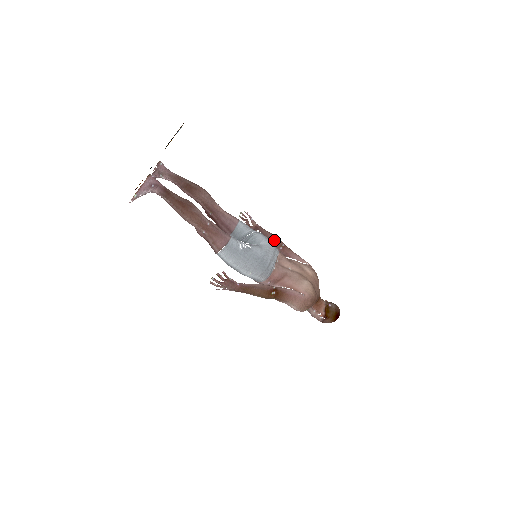
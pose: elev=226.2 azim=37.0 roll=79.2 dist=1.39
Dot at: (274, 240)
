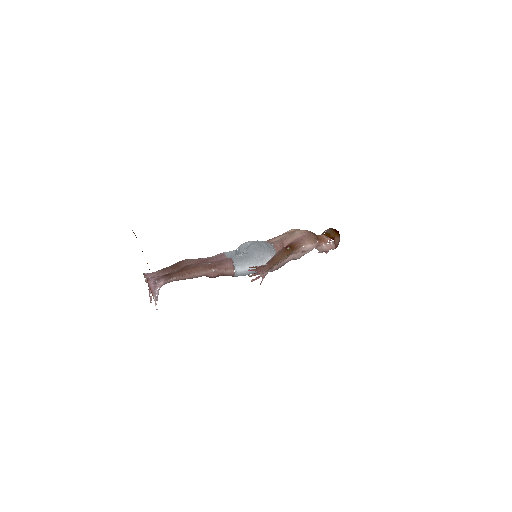
Dot at: occluded
